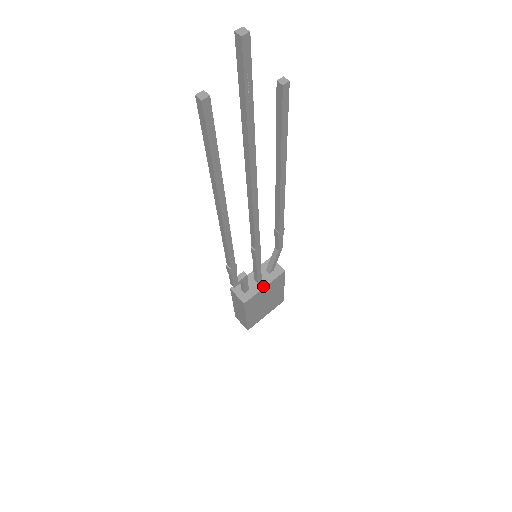
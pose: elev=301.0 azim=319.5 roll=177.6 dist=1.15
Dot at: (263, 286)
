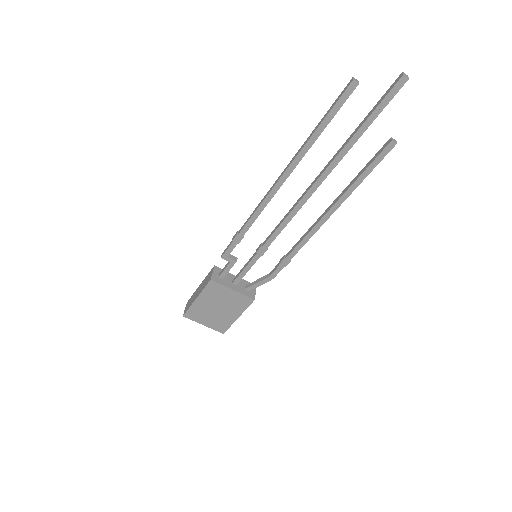
Dot at: (233, 288)
